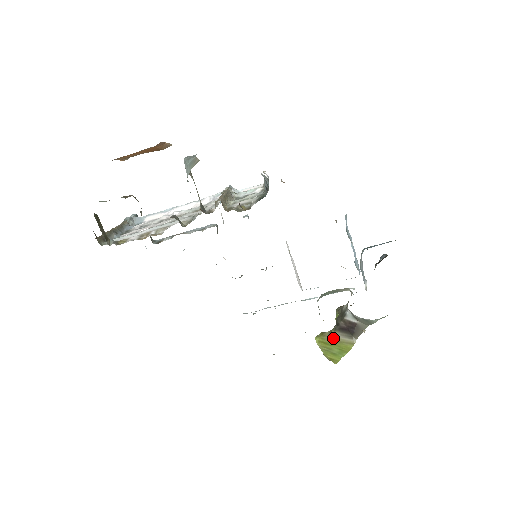
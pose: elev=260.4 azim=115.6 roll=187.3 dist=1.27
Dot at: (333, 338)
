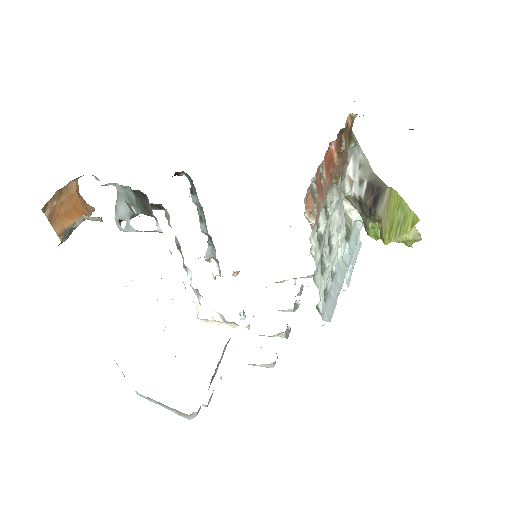
Dot at: (384, 215)
